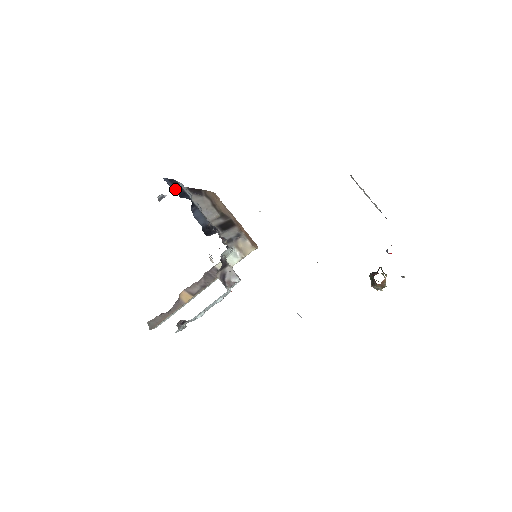
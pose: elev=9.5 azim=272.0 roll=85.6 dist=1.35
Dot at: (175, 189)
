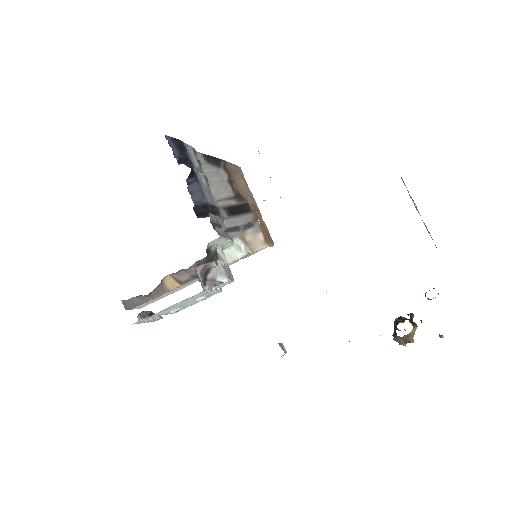
Dot at: (176, 152)
